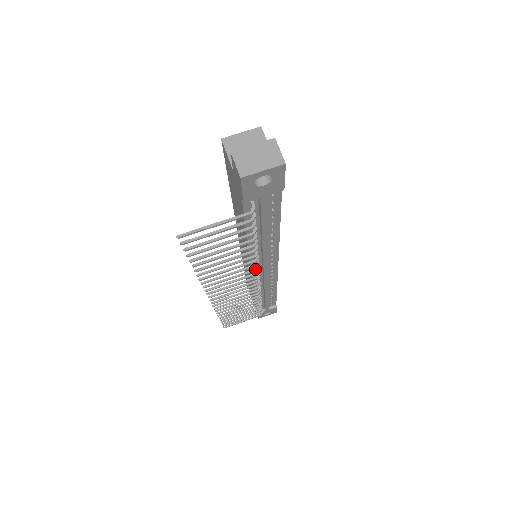
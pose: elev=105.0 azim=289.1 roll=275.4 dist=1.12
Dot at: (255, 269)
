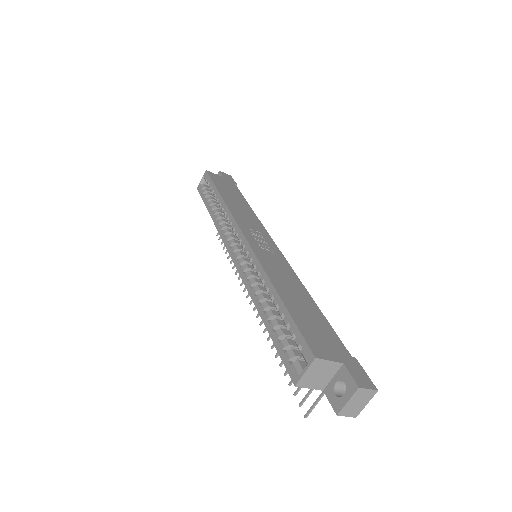
Dot at: occluded
